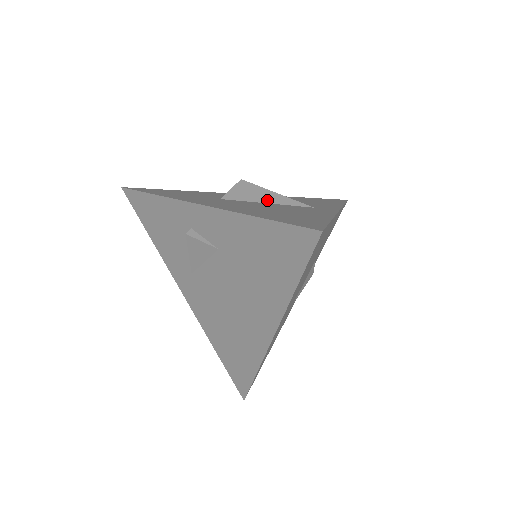
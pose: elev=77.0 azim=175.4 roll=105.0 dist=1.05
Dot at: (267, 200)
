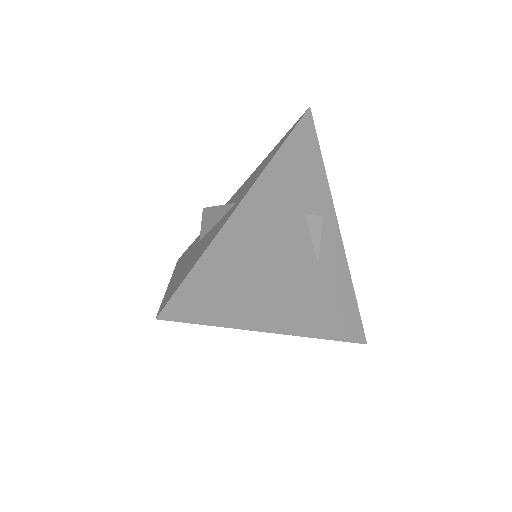
Dot at: (216, 220)
